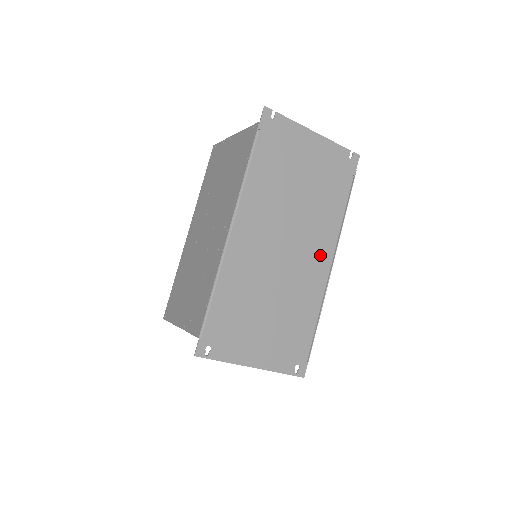
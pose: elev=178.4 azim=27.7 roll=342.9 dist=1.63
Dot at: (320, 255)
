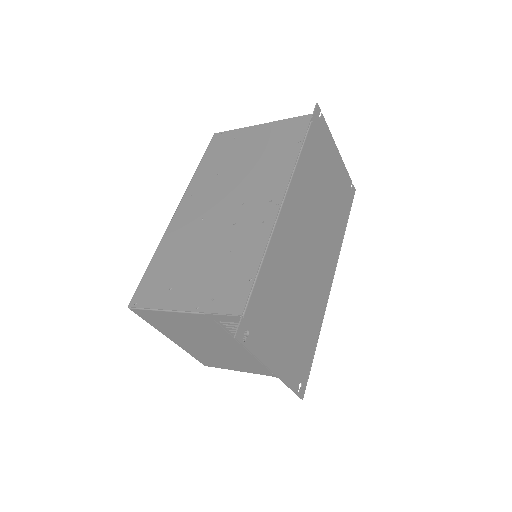
Dot at: (327, 268)
